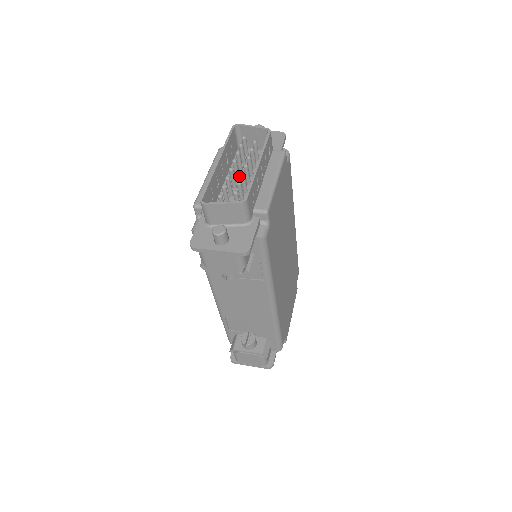
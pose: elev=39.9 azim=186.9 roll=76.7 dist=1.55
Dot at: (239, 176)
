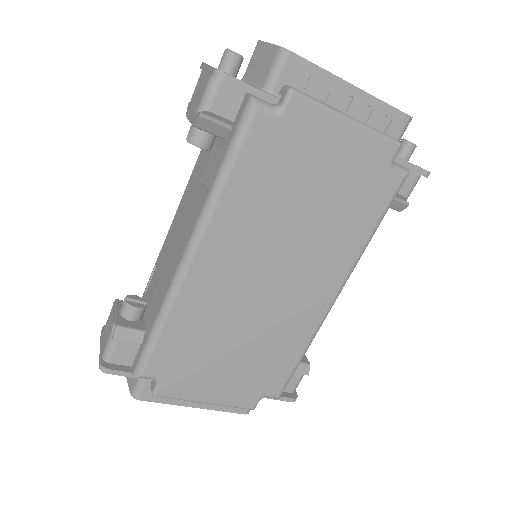
Dot at: occluded
